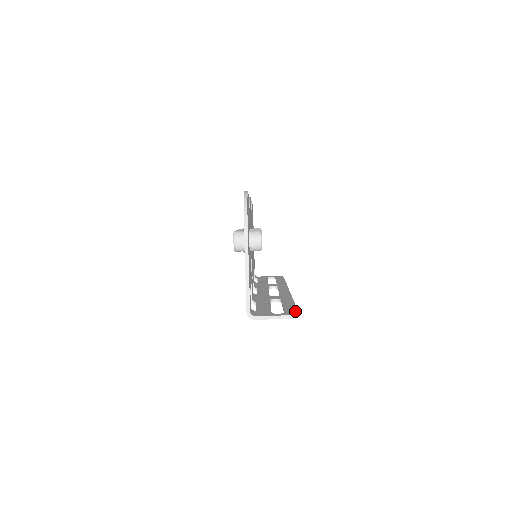
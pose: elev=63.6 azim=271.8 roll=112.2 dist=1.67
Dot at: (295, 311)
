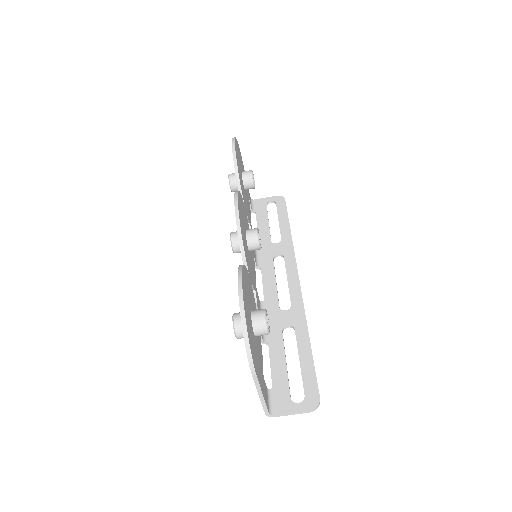
Dot at: (315, 391)
